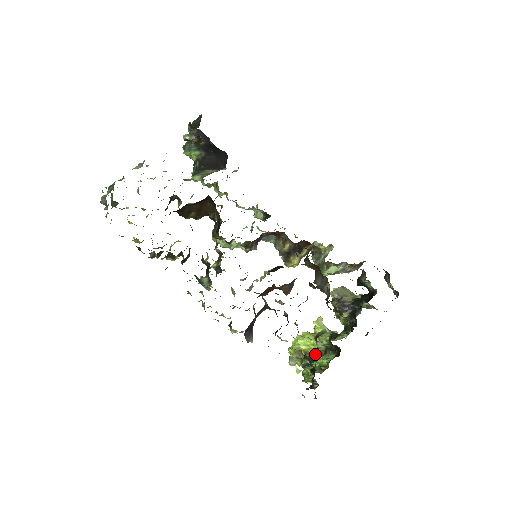
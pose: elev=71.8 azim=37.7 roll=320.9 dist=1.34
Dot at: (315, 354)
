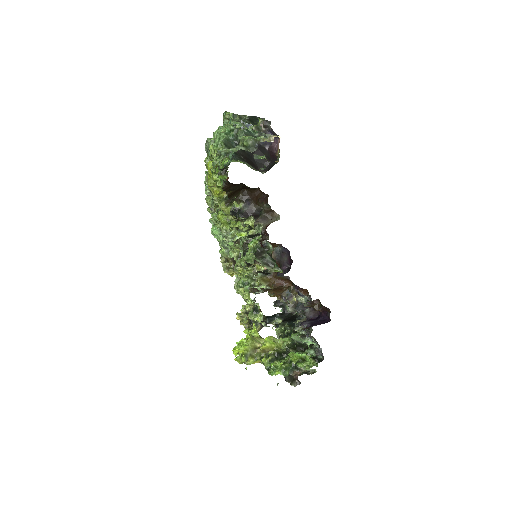
Dot at: (280, 351)
